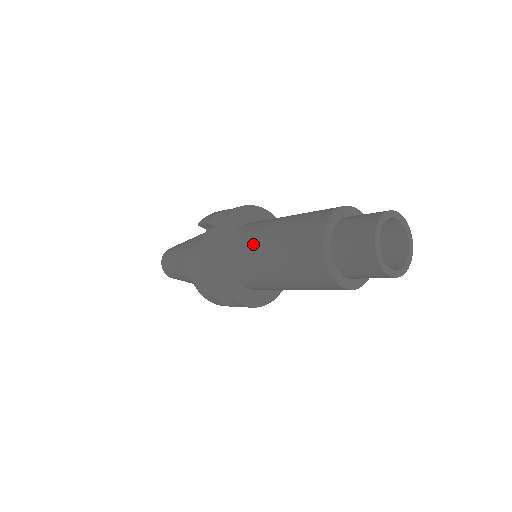
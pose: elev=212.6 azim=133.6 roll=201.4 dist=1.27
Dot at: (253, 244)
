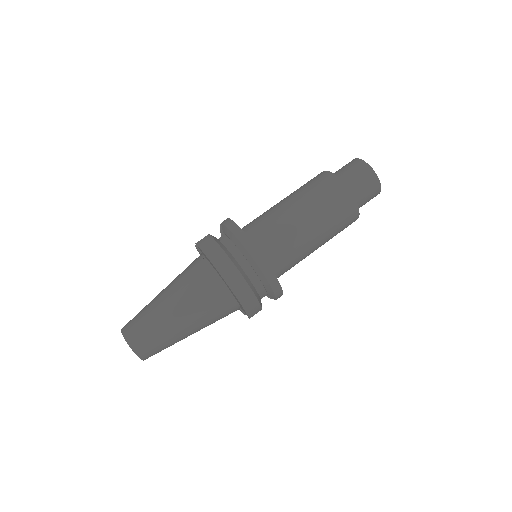
Dot at: (265, 212)
